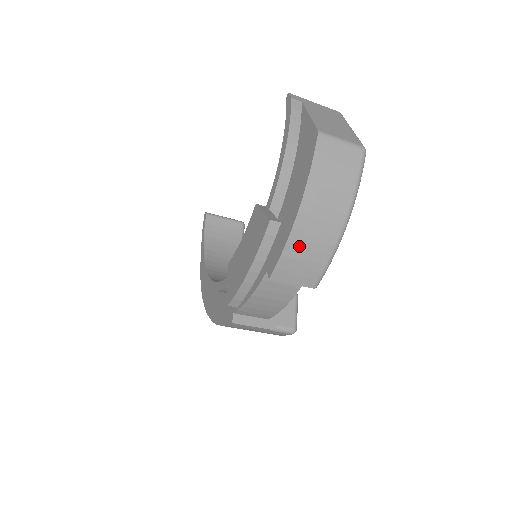
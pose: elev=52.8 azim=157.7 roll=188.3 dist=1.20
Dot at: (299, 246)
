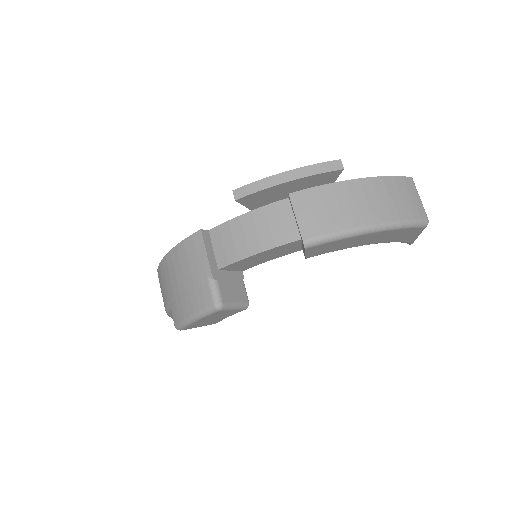
Dot at: (335, 196)
